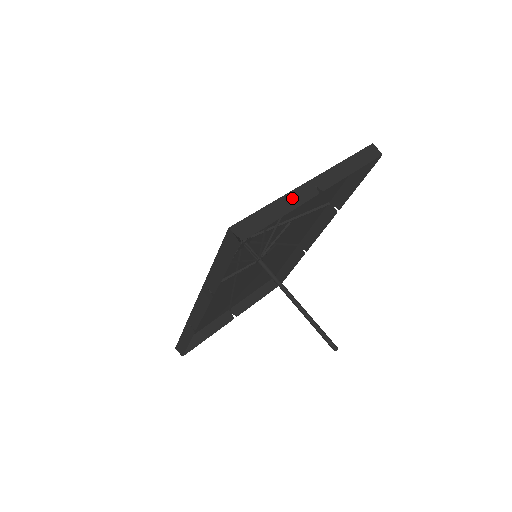
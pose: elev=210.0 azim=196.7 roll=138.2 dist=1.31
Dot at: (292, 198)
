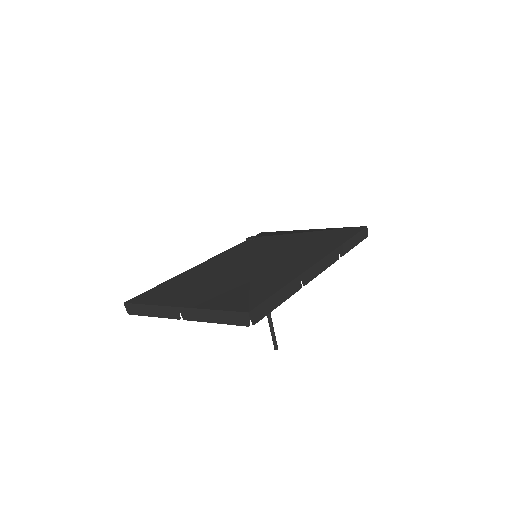
Dot at: (162, 310)
